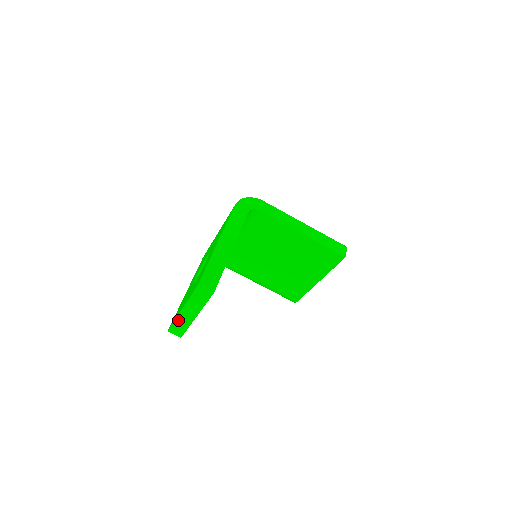
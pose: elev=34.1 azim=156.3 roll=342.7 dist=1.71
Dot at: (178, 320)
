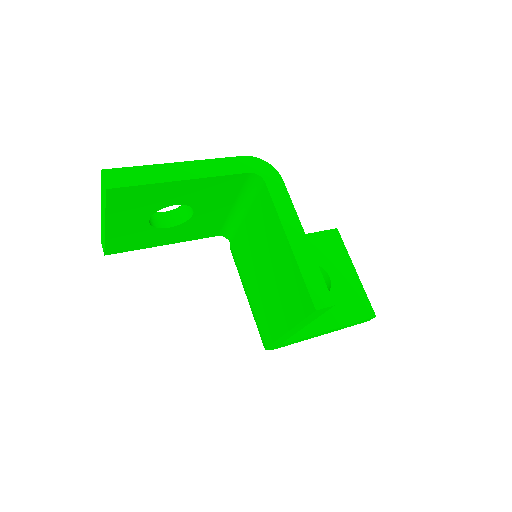
Dot at: occluded
